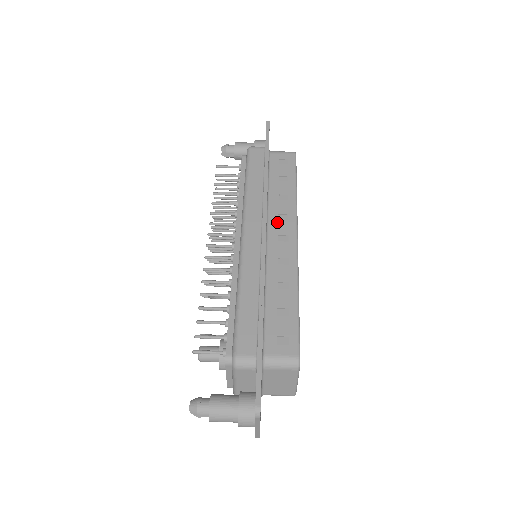
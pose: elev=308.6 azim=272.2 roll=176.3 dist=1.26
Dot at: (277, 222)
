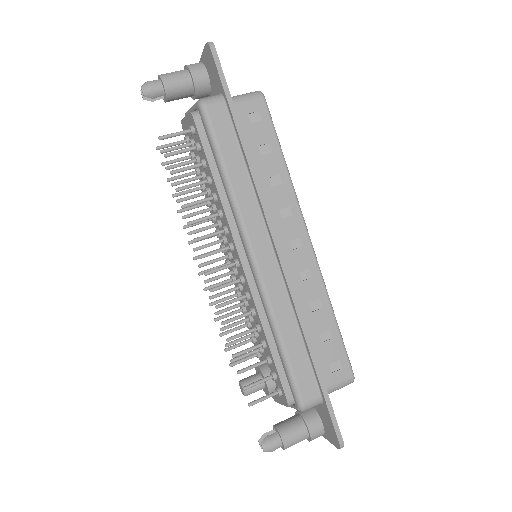
Dot at: (282, 223)
